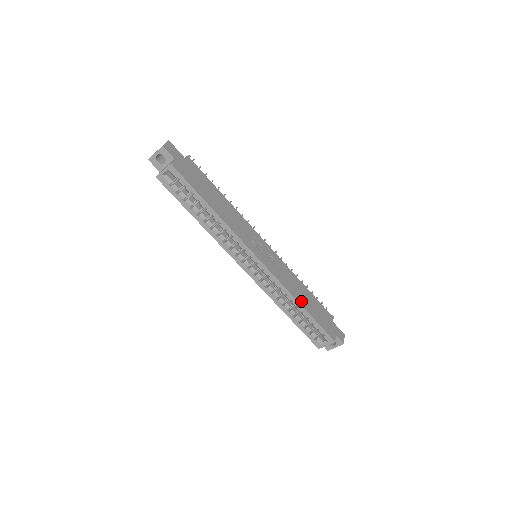
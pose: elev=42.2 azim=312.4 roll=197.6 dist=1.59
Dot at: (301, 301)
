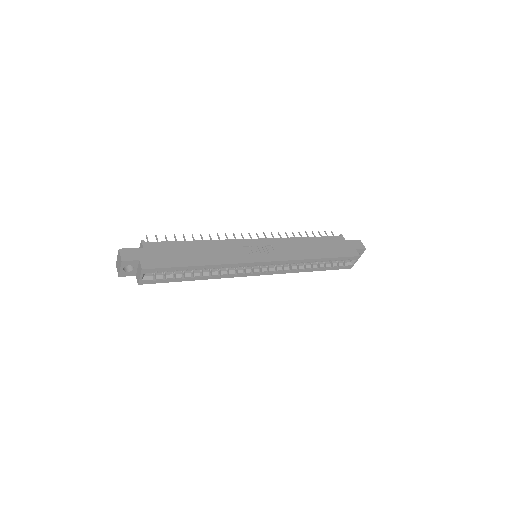
Dot at: (315, 255)
